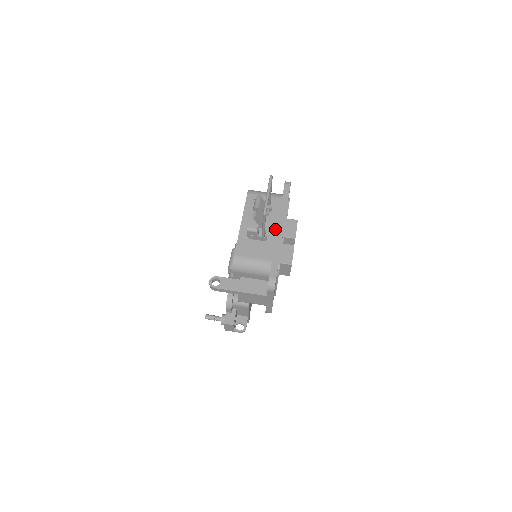
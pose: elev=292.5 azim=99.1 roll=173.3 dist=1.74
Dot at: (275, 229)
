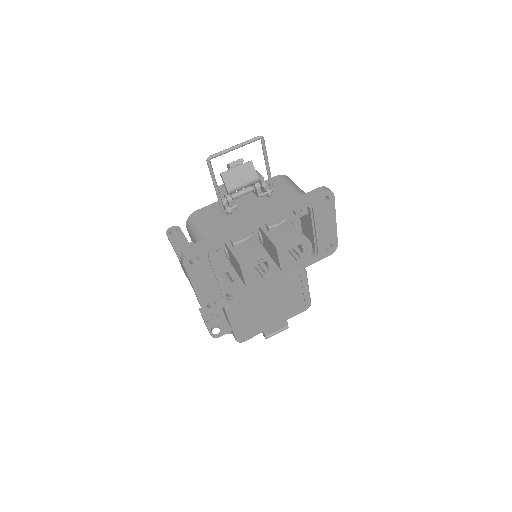
Dot at: (253, 215)
